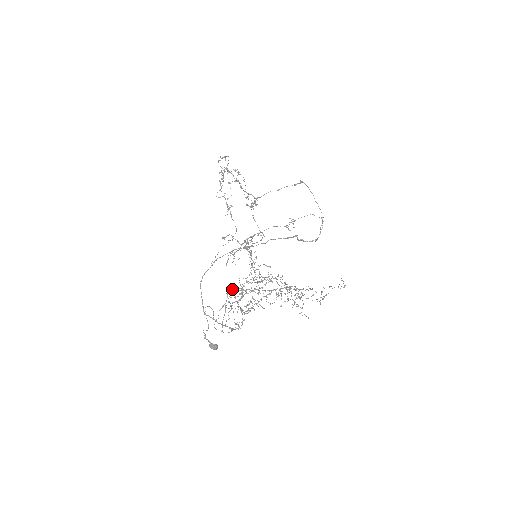
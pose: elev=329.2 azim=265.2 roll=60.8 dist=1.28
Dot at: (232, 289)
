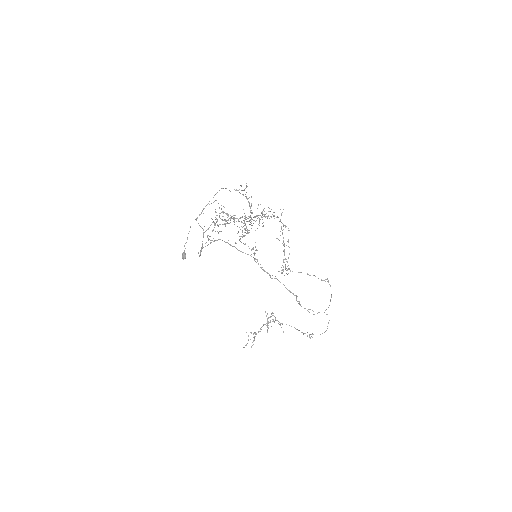
Dot at: occluded
